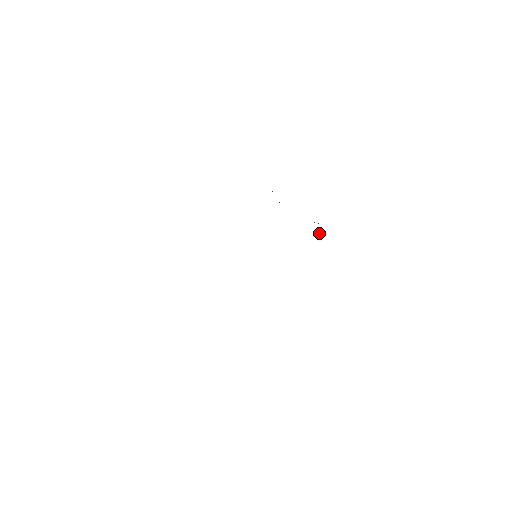
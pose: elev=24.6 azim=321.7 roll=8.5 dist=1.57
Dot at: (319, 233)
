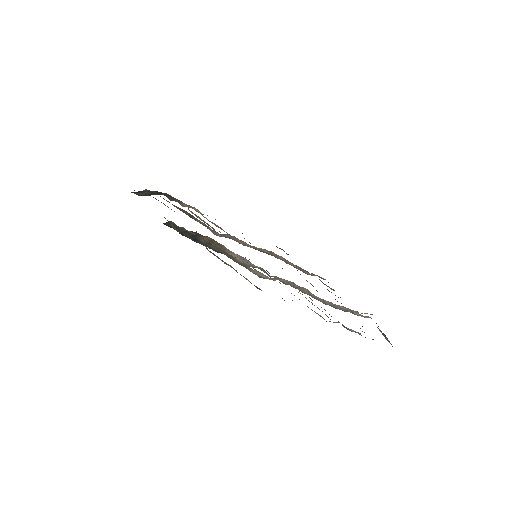
Dot at: occluded
